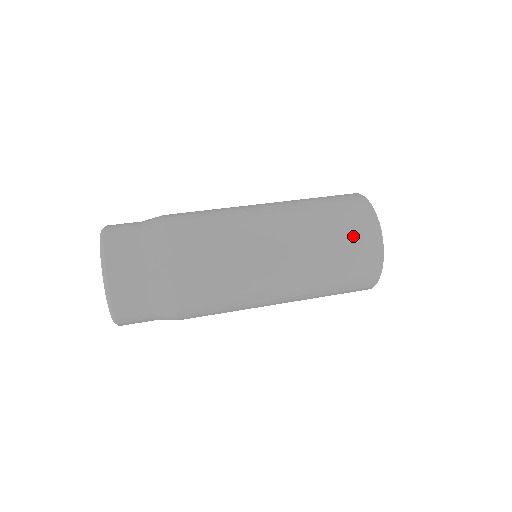
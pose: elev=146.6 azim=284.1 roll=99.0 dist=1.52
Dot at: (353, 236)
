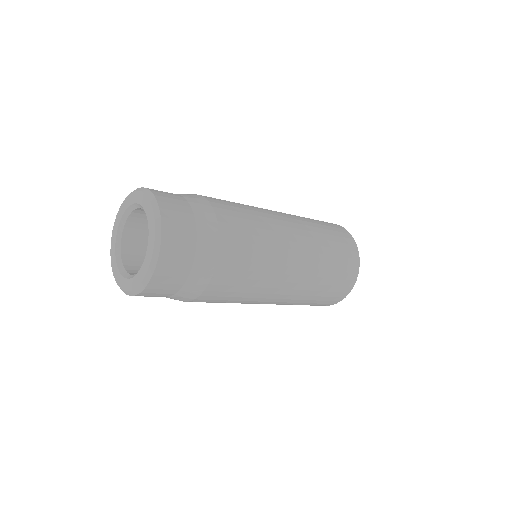
Dot at: (341, 243)
